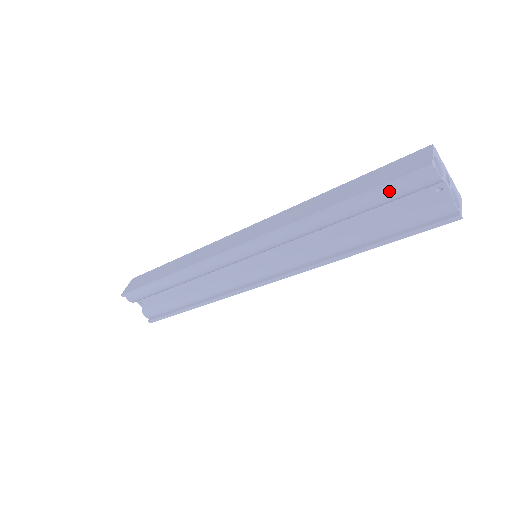
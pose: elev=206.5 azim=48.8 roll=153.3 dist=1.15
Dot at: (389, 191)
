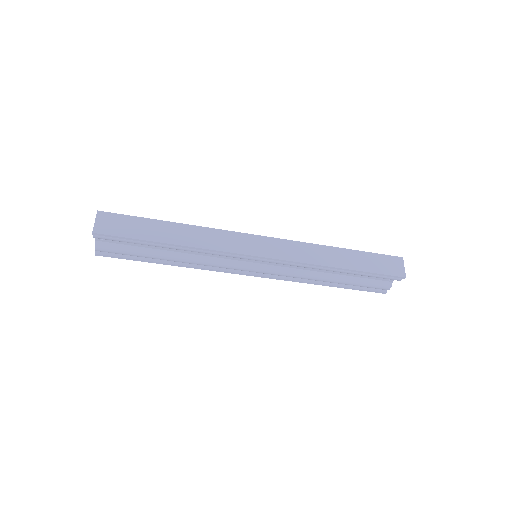
Dot at: (377, 275)
